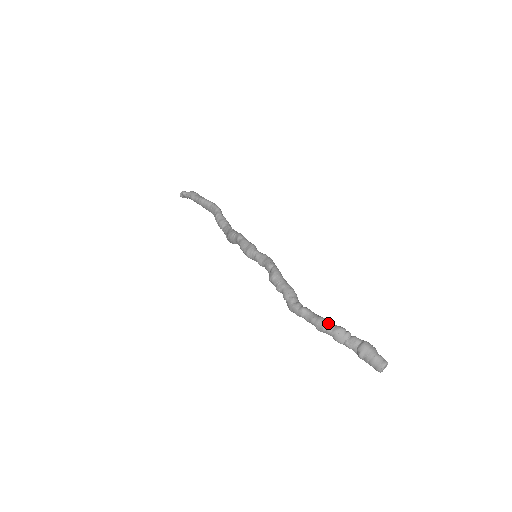
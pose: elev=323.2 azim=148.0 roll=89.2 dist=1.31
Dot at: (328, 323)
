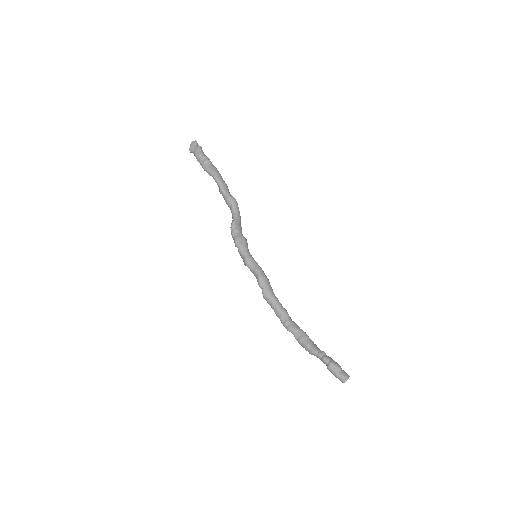
Dot at: (304, 347)
